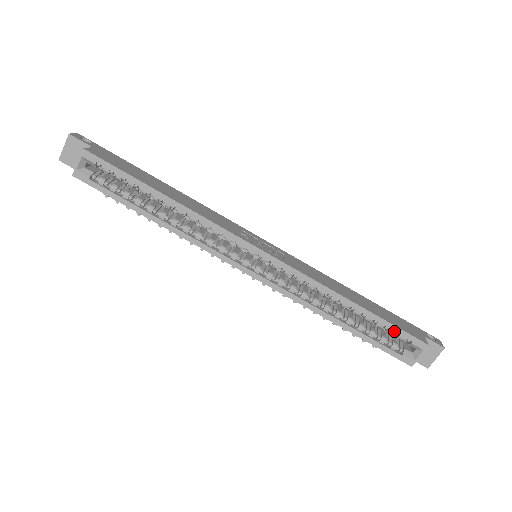
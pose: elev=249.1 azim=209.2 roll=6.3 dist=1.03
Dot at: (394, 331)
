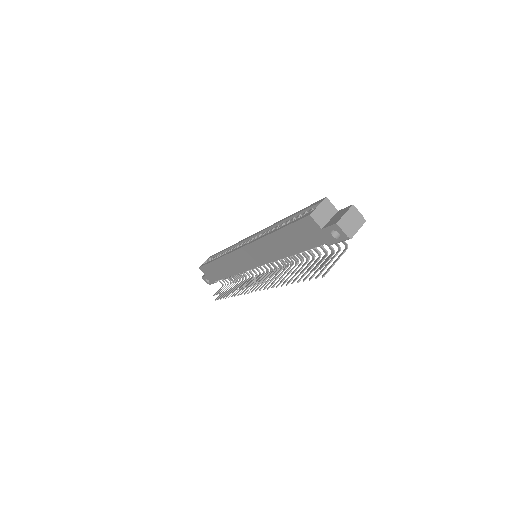
Dot at: (305, 210)
